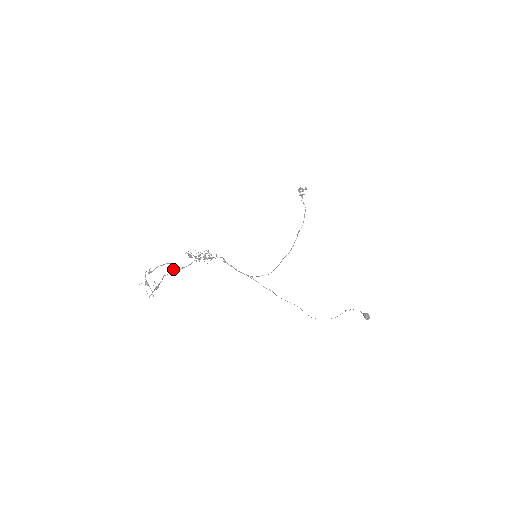
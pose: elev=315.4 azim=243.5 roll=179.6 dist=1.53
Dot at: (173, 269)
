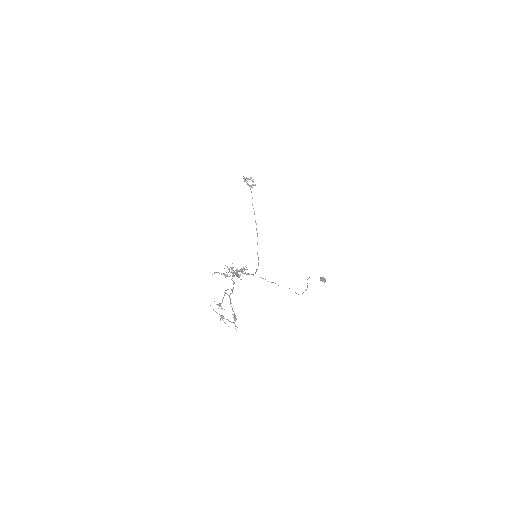
Dot at: (227, 294)
